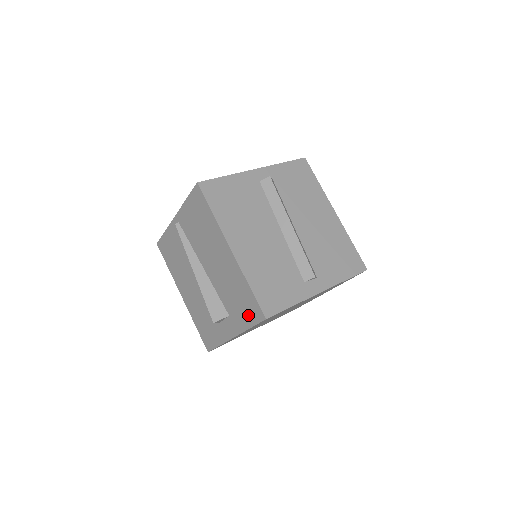
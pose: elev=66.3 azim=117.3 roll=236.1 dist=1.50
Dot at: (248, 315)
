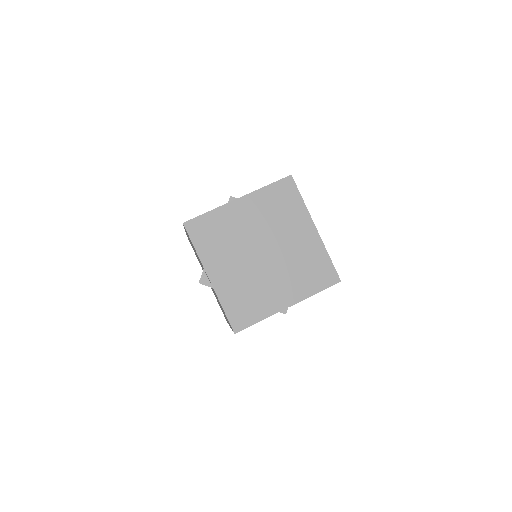
Dot at: occluded
